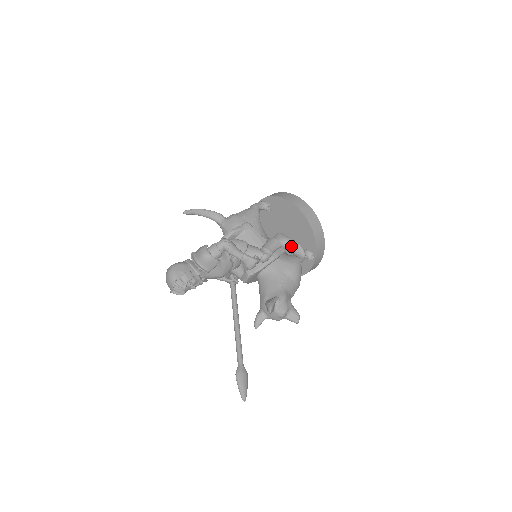
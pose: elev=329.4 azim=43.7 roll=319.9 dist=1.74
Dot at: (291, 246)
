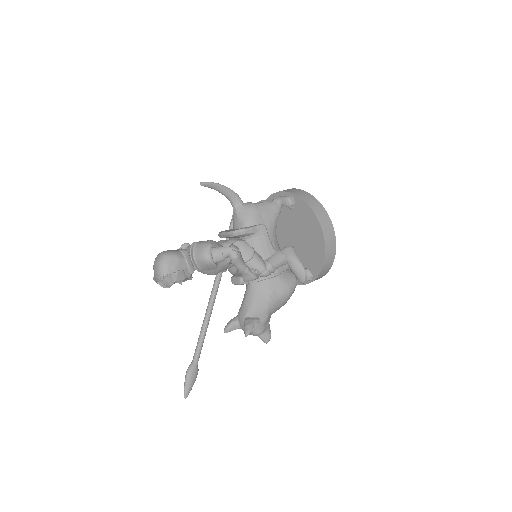
Dot at: (296, 268)
